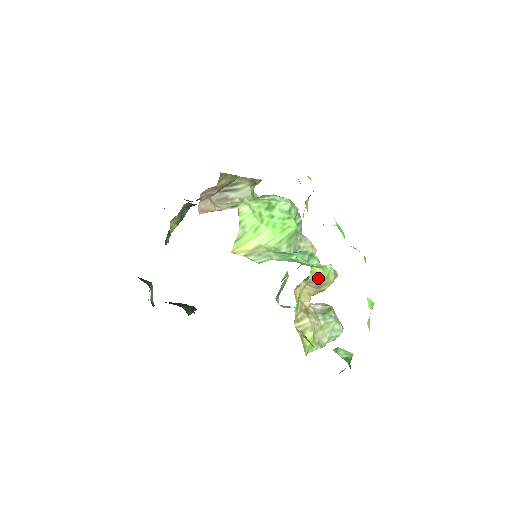
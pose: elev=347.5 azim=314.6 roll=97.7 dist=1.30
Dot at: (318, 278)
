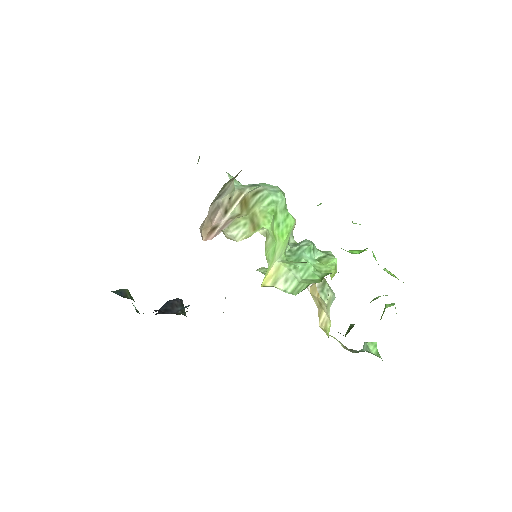
Dot at: occluded
